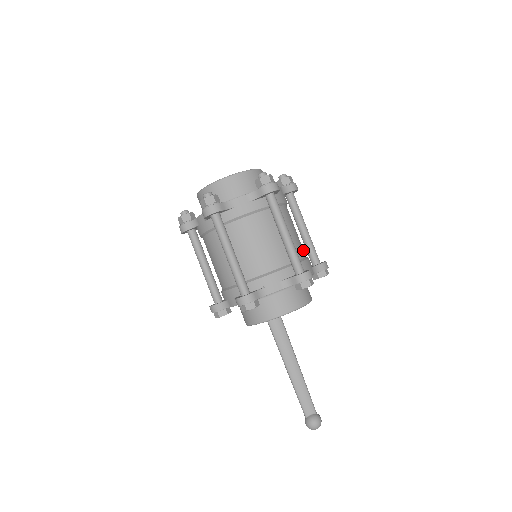
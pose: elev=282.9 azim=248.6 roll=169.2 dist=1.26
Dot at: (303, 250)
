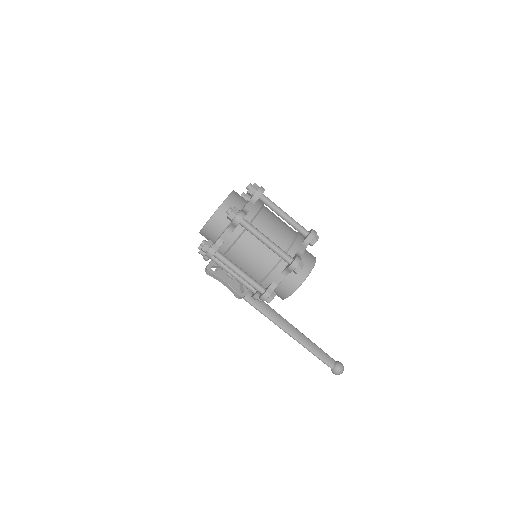
Dot at: occluded
